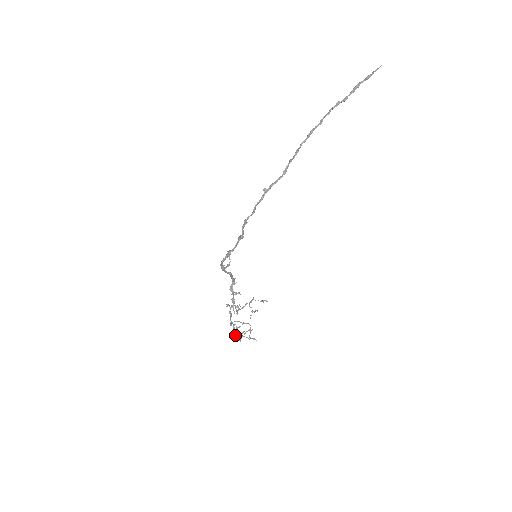
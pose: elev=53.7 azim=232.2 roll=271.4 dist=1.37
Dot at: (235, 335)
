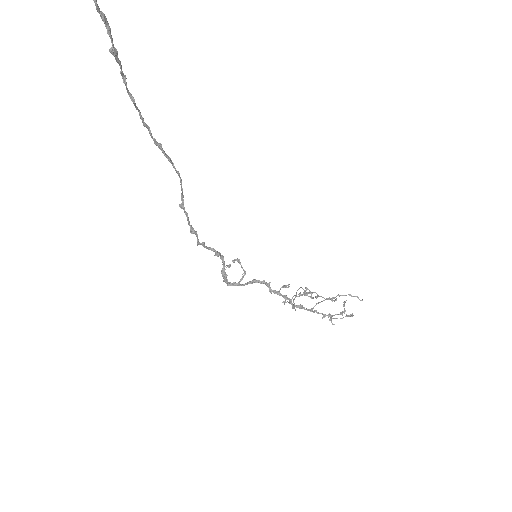
Dot at: occluded
